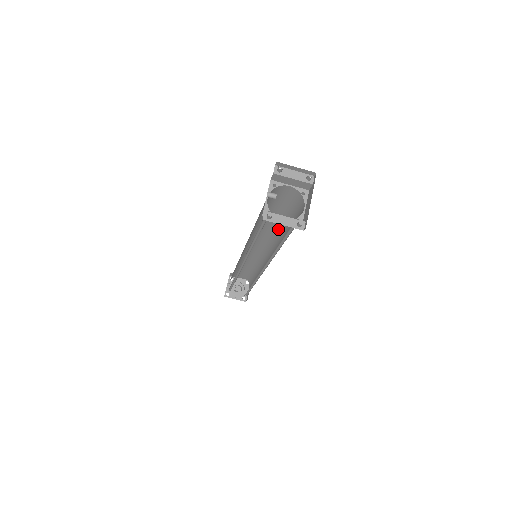
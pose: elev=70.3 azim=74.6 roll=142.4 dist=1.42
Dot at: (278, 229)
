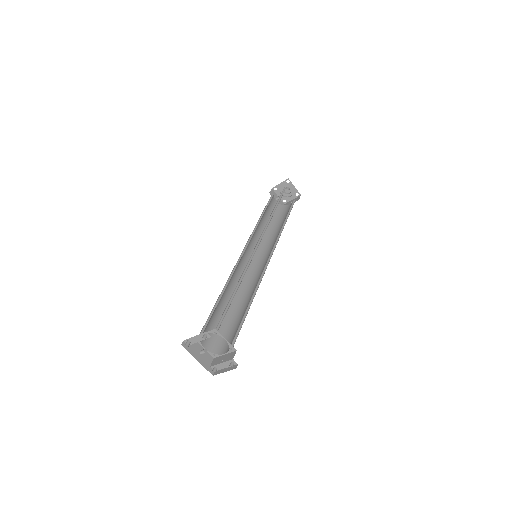
Dot at: (240, 279)
